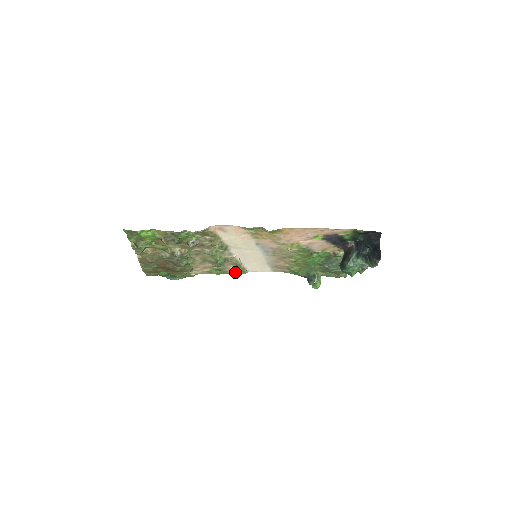
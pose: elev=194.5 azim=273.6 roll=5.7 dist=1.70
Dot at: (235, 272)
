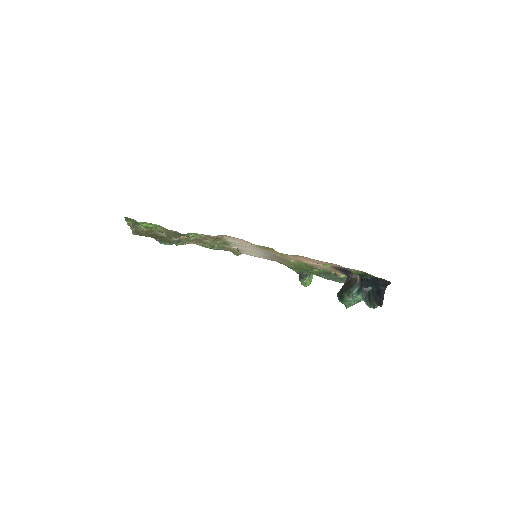
Dot at: occluded
